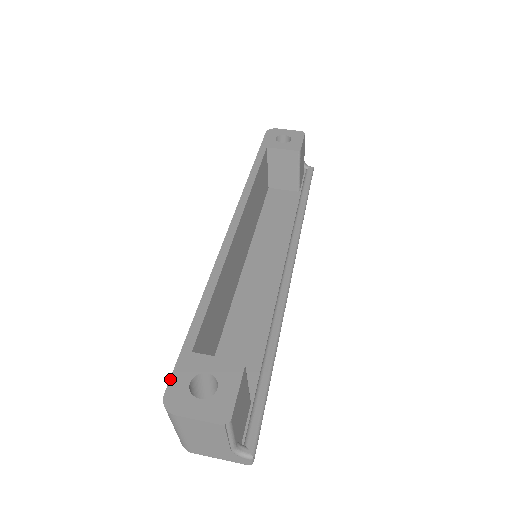
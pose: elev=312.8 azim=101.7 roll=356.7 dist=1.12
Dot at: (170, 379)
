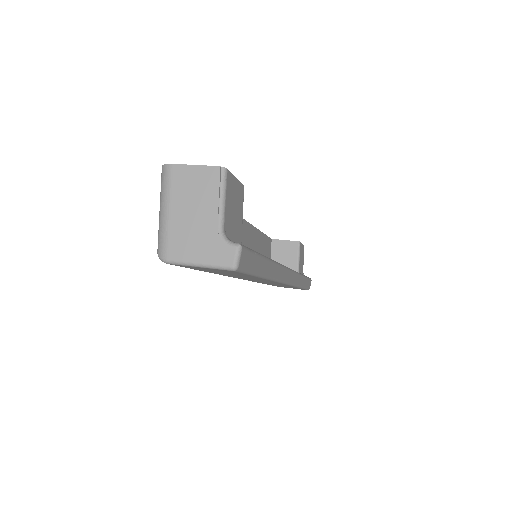
Dot at: occluded
